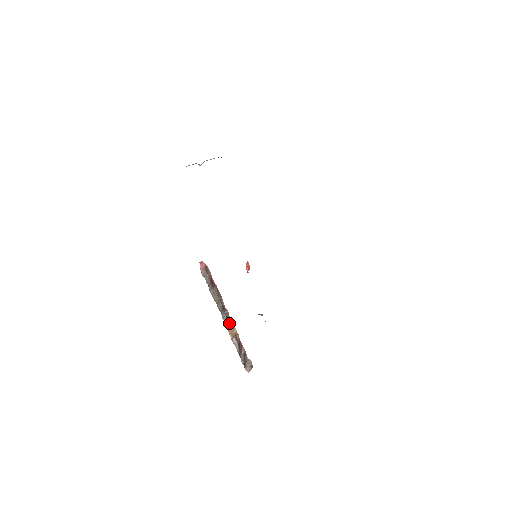
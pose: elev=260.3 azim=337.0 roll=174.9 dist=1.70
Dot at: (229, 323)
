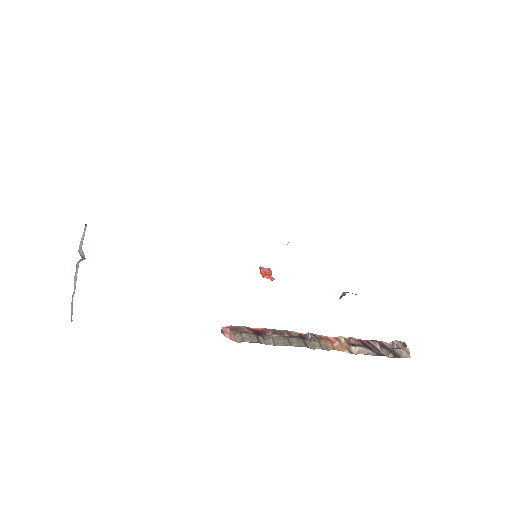
Dot at: (327, 342)
